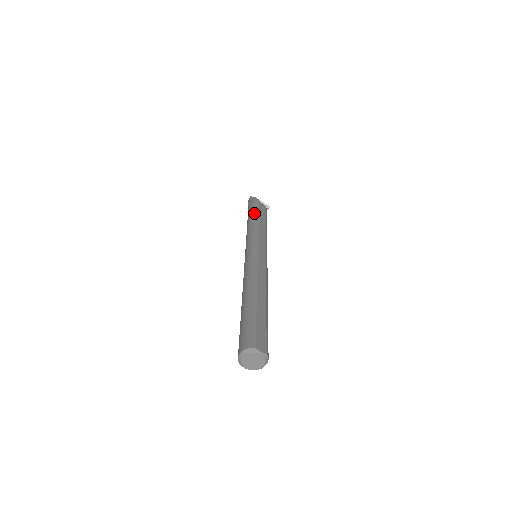
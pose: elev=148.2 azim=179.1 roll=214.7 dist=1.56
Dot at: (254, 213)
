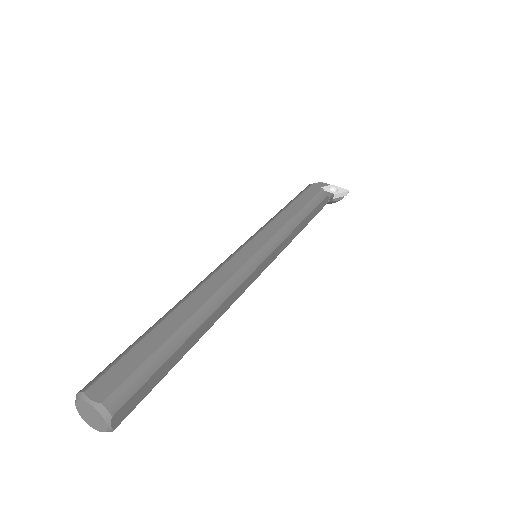
Dot at: (291, 200)
